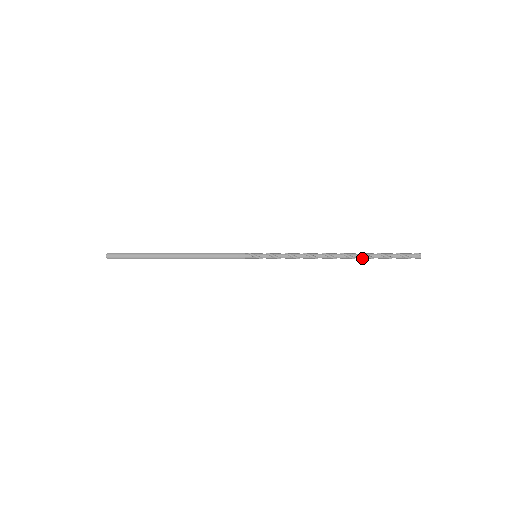
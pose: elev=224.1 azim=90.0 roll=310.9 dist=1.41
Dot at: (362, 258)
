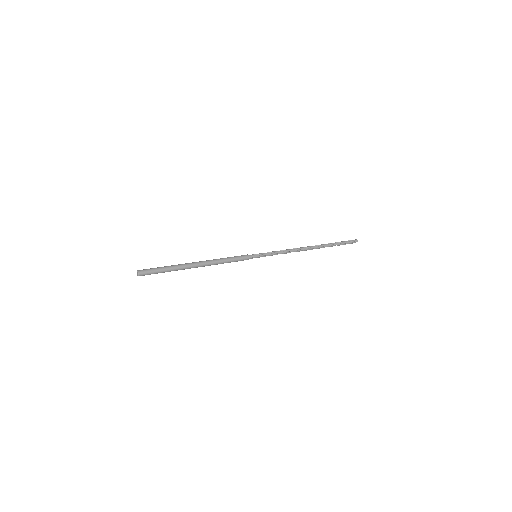
Dot at: (323, 246)
